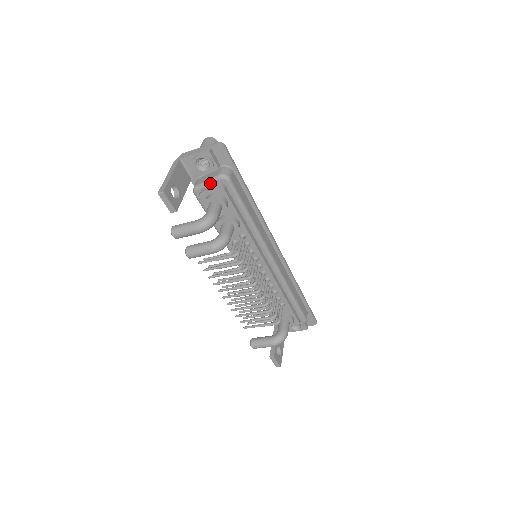
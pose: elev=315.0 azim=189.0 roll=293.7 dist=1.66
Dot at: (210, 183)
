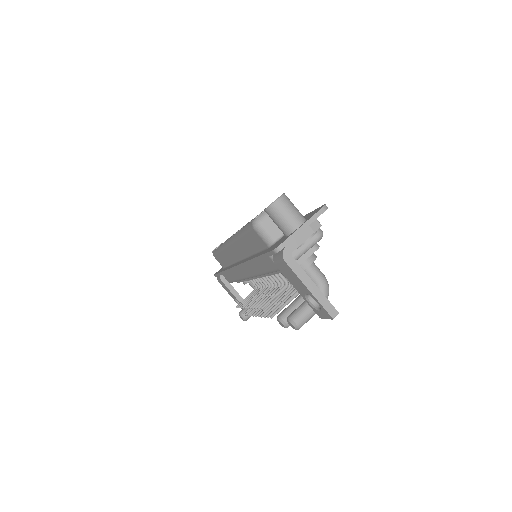
Dot at: (307, 251)
